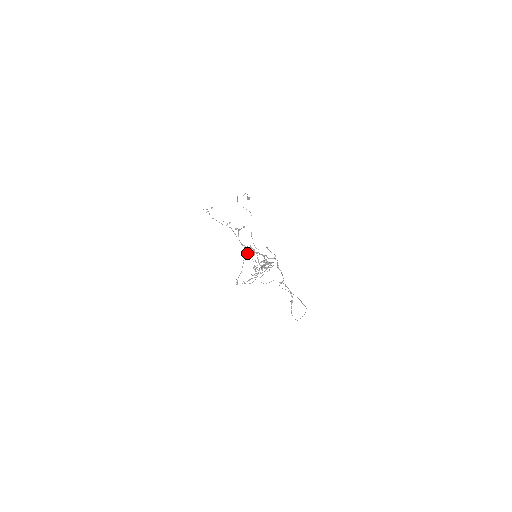
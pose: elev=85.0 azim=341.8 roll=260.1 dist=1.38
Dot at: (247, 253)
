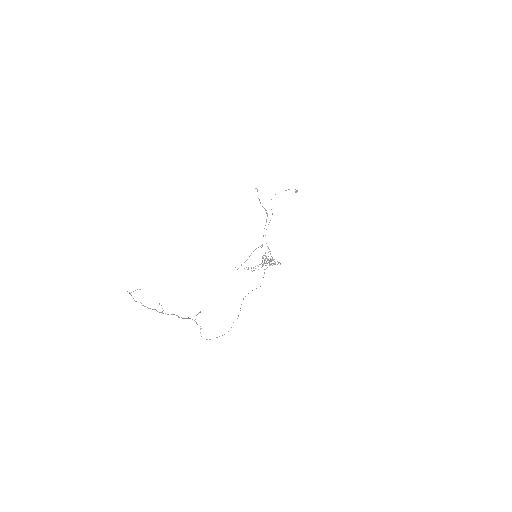
Dot at: (258, 247)
